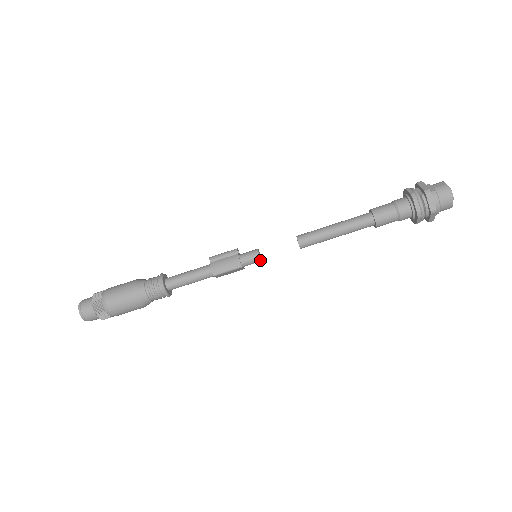
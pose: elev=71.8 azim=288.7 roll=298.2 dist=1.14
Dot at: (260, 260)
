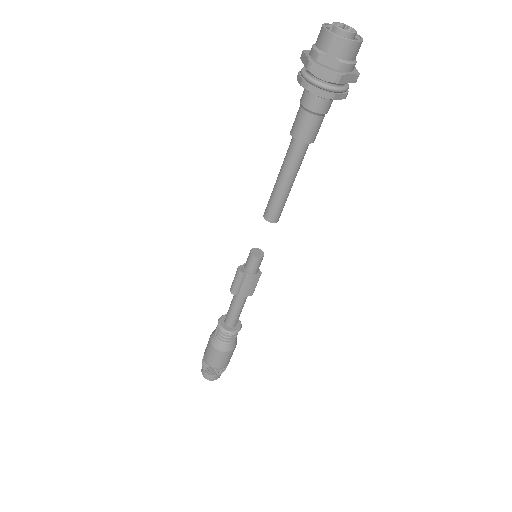
Dot at: (263, 255)
